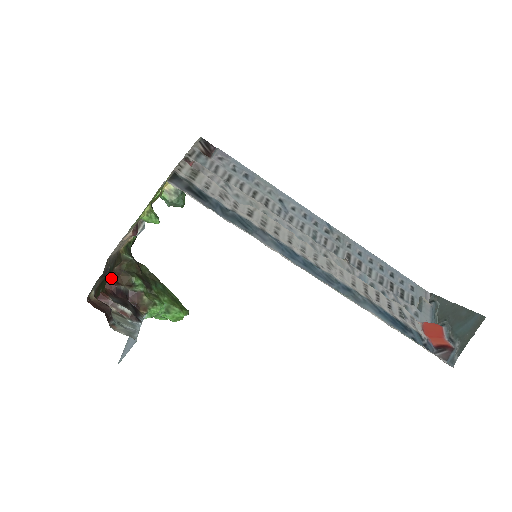
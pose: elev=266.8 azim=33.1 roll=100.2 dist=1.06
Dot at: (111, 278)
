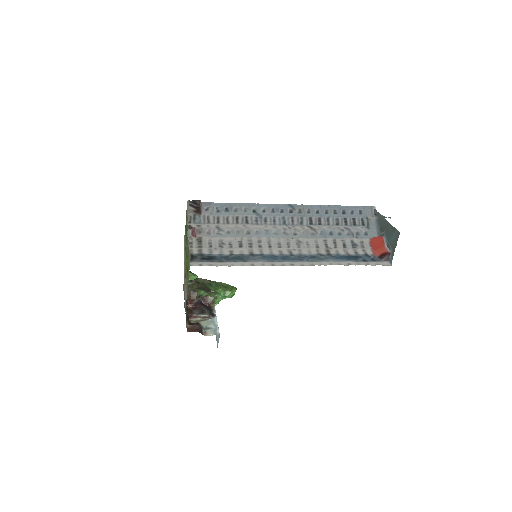
Dot at: (188, 300)
